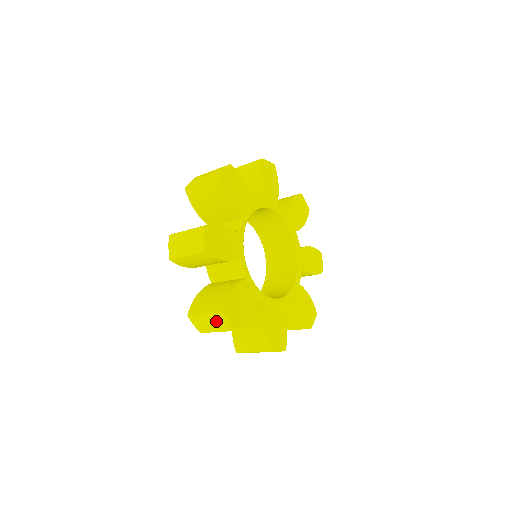
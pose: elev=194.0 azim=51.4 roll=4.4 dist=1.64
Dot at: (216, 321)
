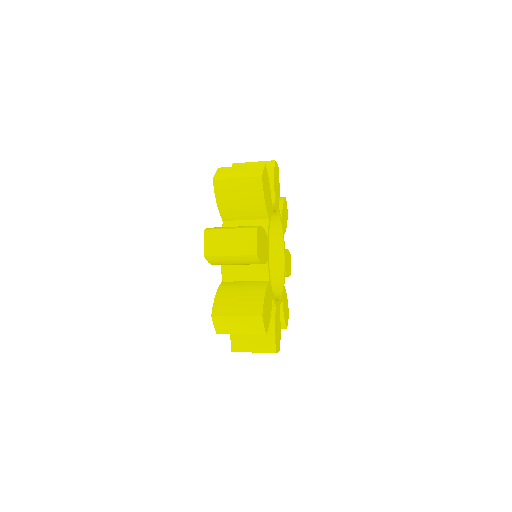
Dot at: (247, 324)
